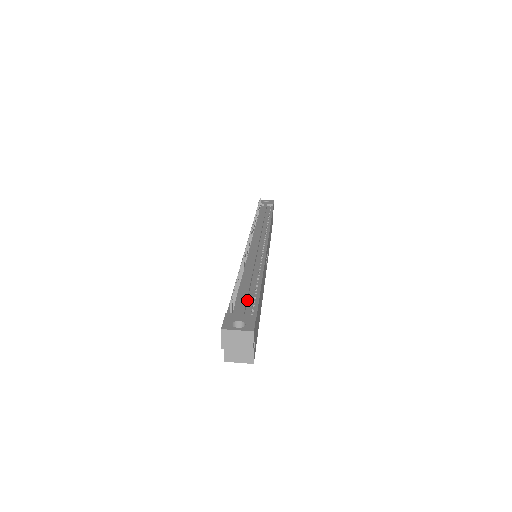
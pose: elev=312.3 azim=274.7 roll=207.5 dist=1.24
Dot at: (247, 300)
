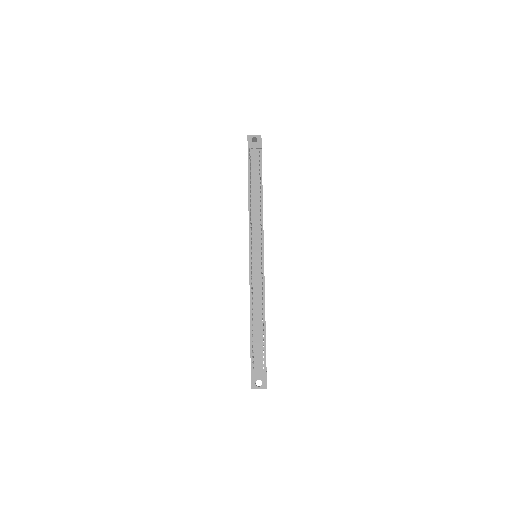
Dot at: (260, 351)
